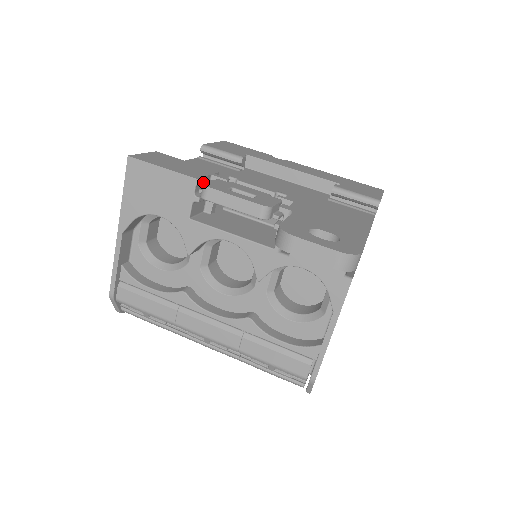
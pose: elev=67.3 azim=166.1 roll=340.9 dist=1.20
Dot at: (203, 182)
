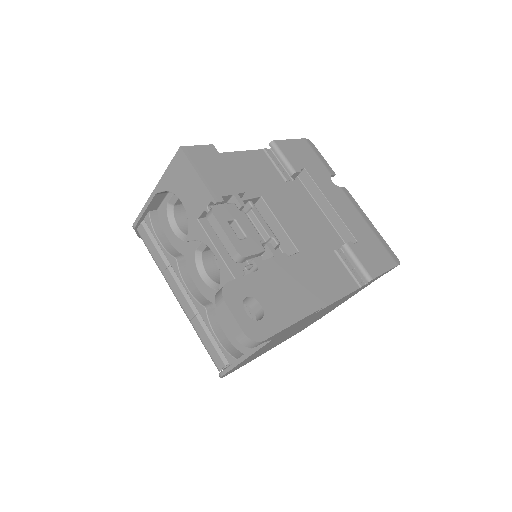
Dot at: (216, 203)
